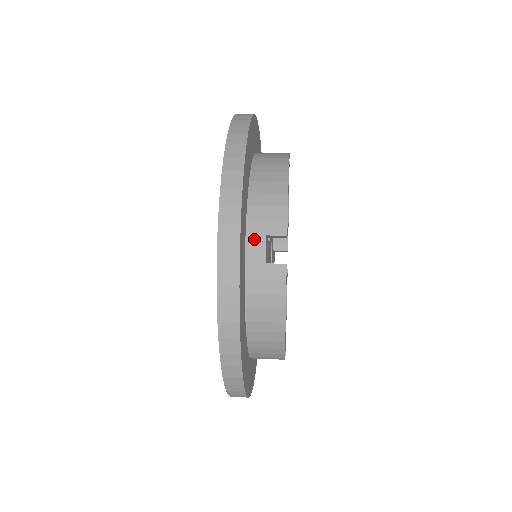
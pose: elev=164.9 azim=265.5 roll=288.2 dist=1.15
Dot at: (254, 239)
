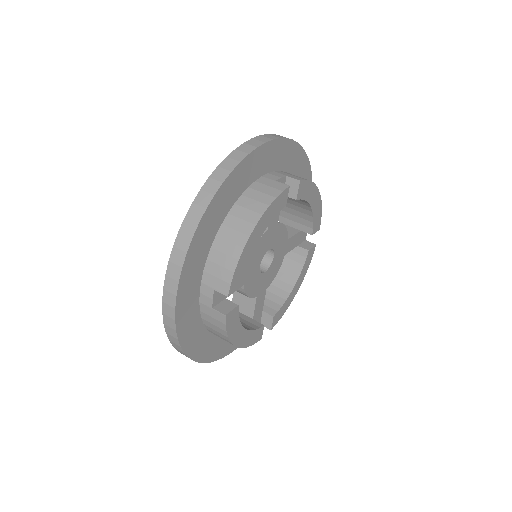
Dot at: (206, 289)
